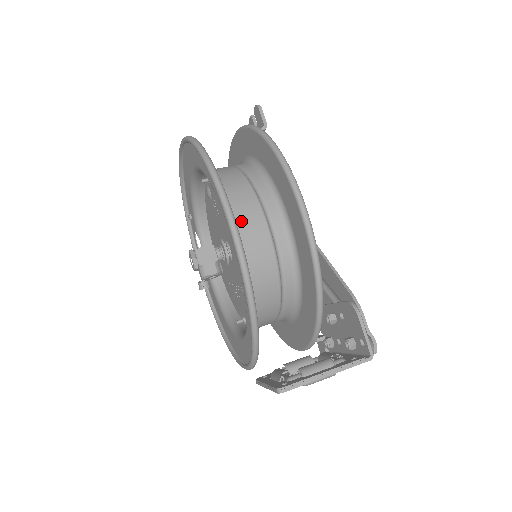
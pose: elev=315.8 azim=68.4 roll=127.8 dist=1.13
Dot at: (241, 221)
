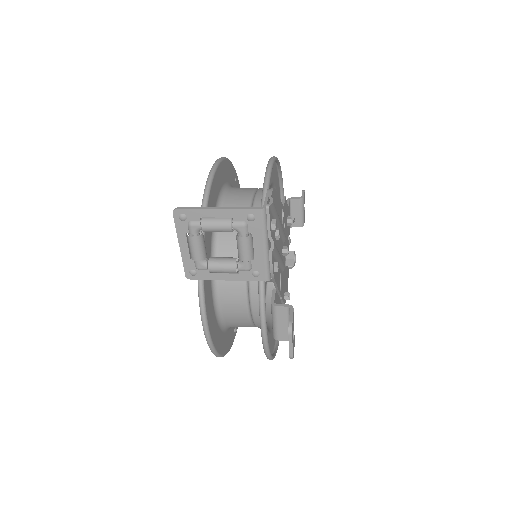
Dot at: (234, 191)
